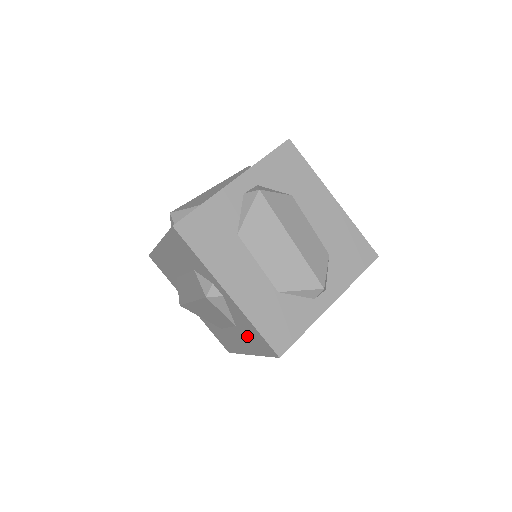
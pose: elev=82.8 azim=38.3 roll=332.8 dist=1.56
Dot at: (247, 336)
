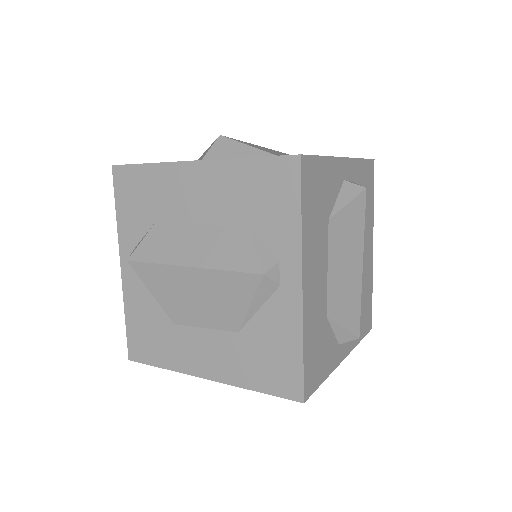
Dot at: (250, 353)
